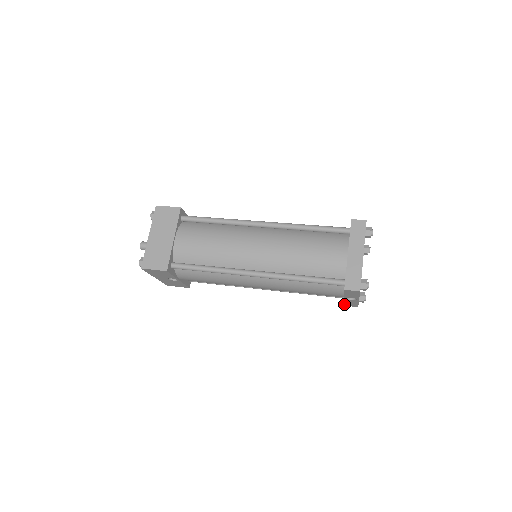
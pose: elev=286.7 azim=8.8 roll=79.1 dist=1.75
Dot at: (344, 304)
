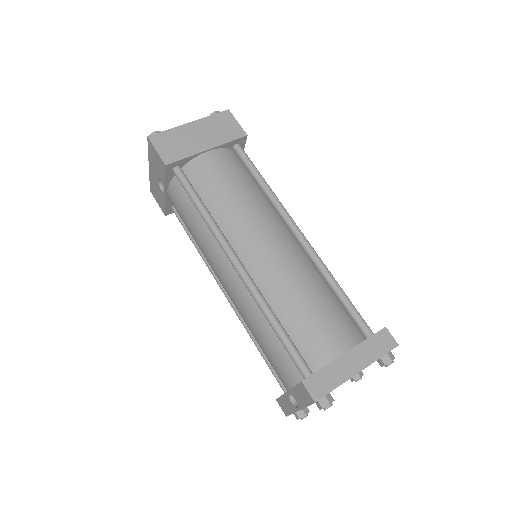
Dot at: occluded
